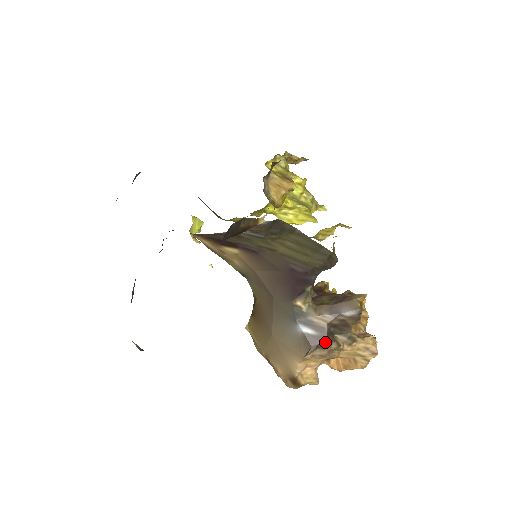
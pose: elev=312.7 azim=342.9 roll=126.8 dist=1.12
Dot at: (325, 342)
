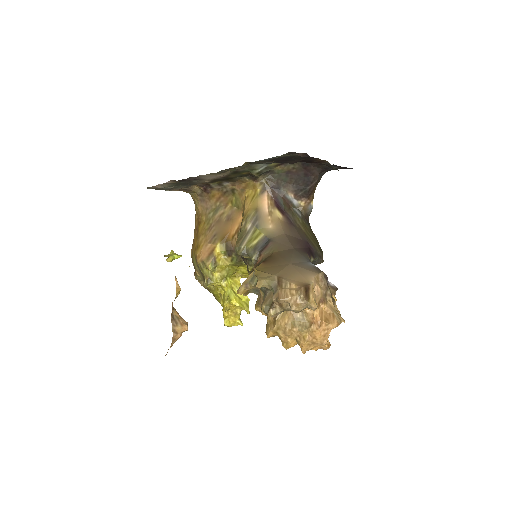
Dot at: (327, 279)
